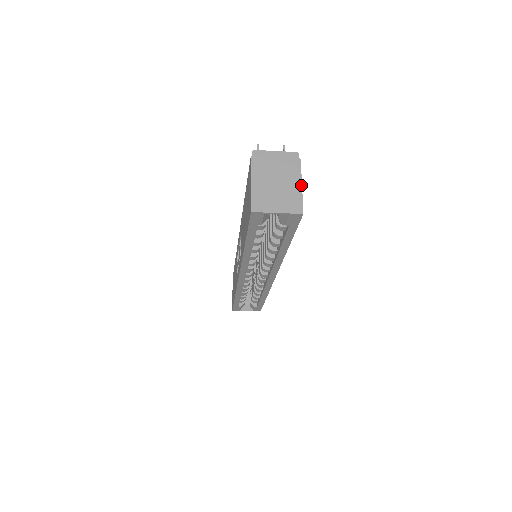
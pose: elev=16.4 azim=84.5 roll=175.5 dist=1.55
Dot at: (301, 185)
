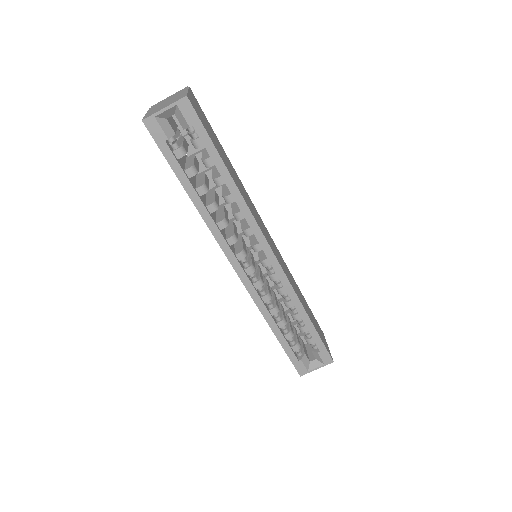
Dot at: (187, 91)
